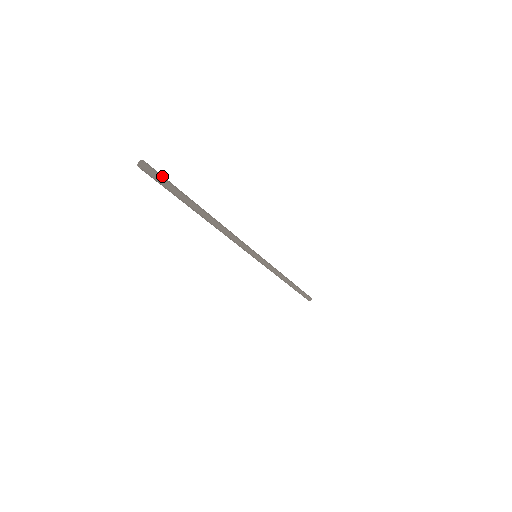
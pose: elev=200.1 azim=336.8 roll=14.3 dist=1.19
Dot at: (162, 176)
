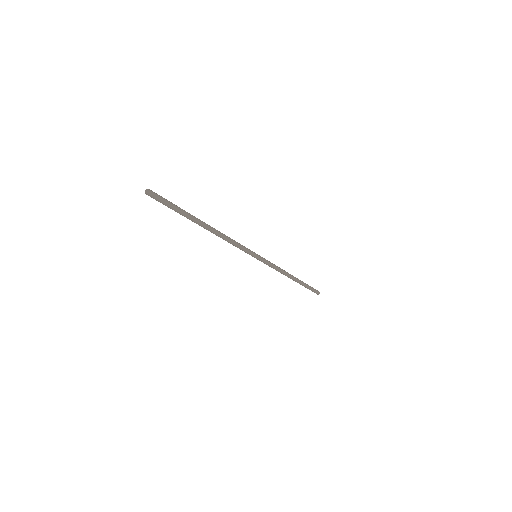
Dot at: (163, 198)
